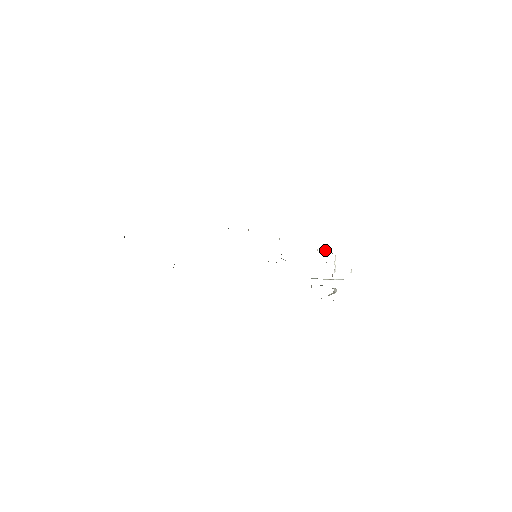
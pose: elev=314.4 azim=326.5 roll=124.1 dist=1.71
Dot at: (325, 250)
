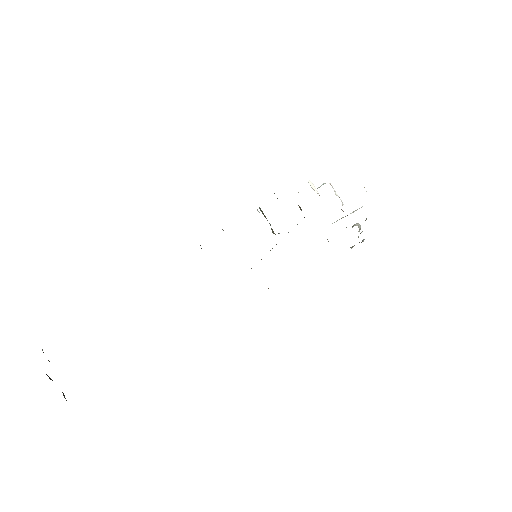
Dot at: (311, 186)
